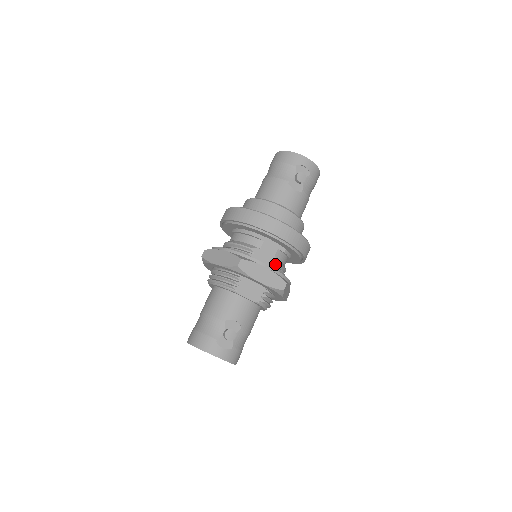
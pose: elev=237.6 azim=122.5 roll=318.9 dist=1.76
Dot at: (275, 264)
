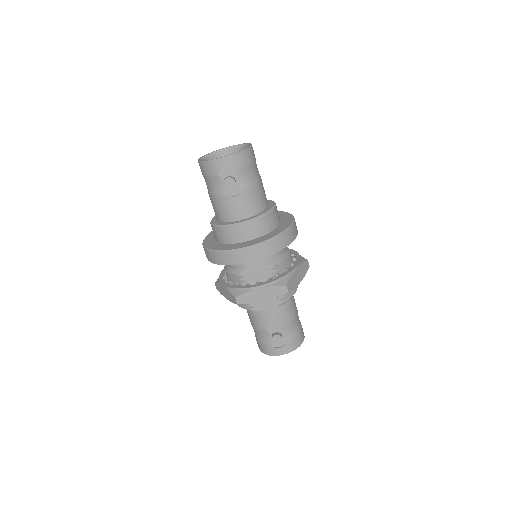
Dot at: (269, 270)
